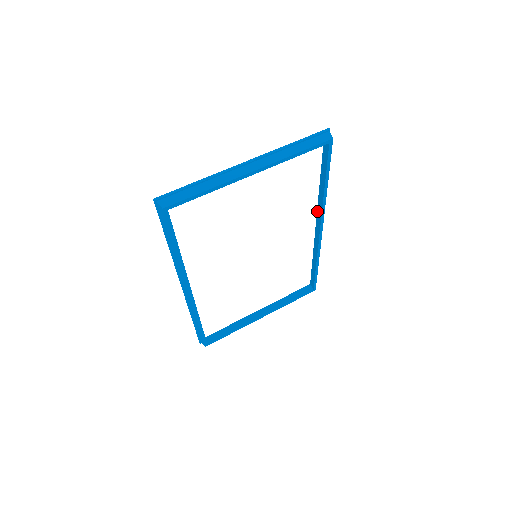
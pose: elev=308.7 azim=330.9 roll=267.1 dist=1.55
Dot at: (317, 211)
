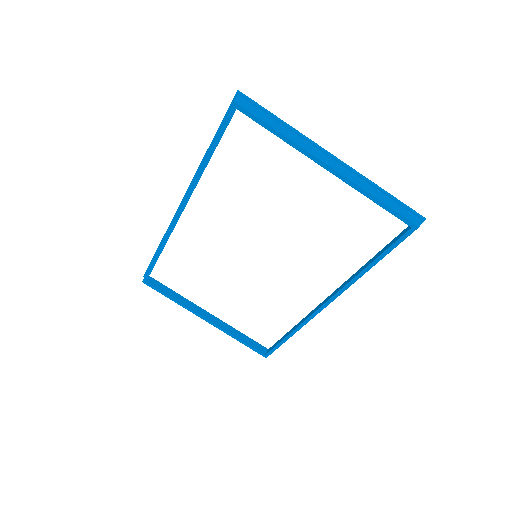
Dot at: (340, 286)
